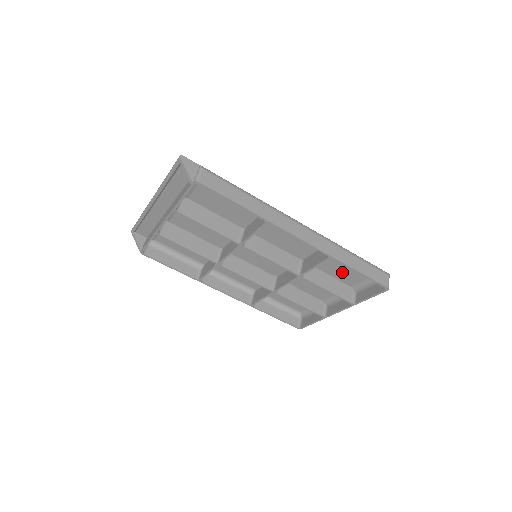
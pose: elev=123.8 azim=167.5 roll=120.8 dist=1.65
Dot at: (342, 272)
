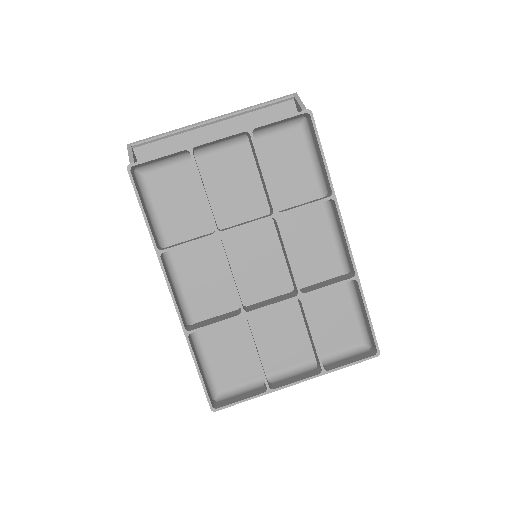
Dot at: (326, 327)
